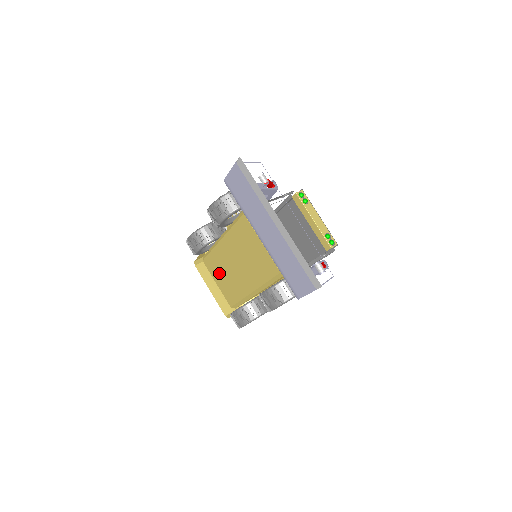
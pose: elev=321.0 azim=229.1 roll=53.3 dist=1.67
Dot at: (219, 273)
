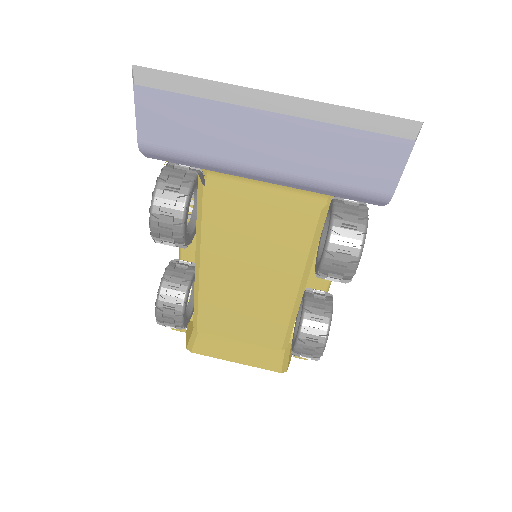
Dot at: (231, 321)
